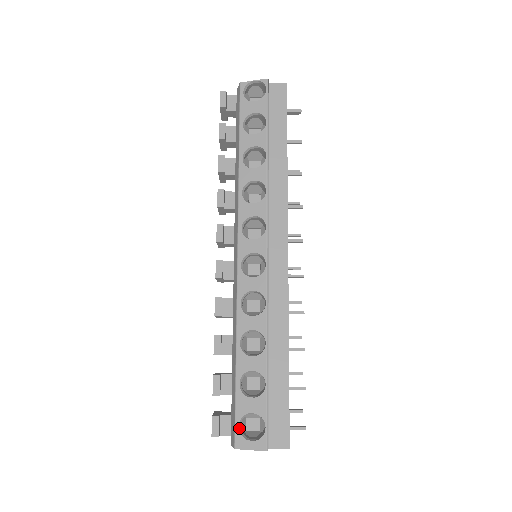
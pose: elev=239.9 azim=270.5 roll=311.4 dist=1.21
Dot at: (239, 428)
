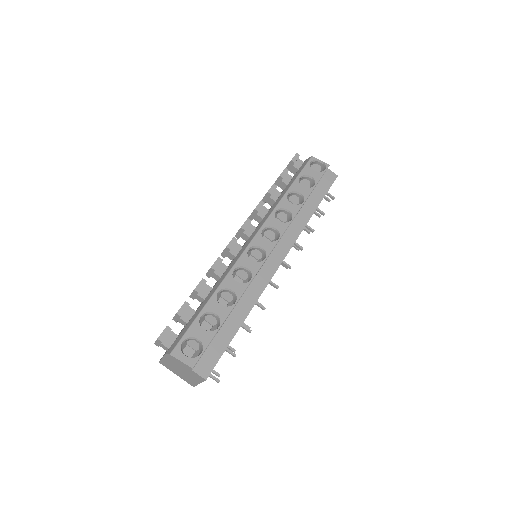
Dot at: (182, 343)
